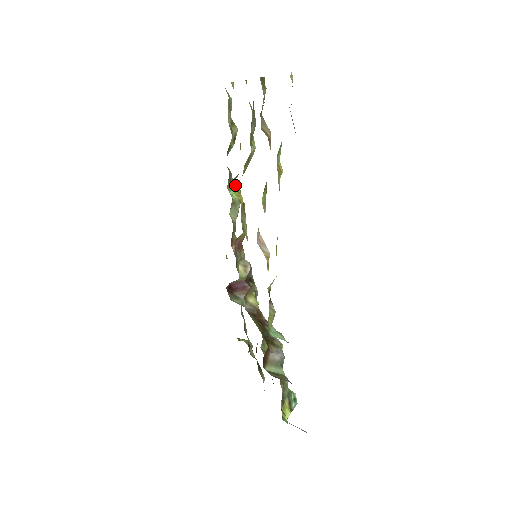
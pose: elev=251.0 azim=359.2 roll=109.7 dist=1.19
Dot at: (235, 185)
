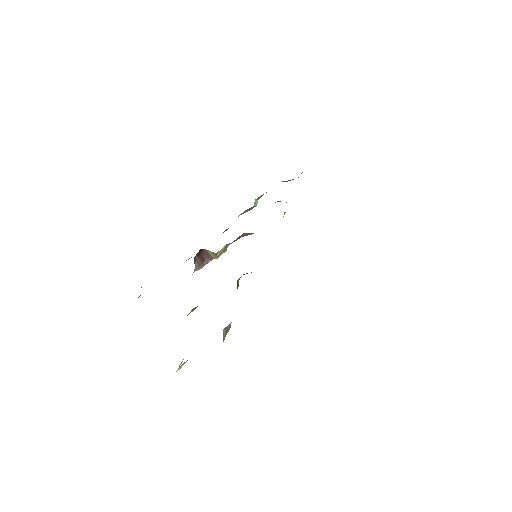
Dot at: occluded
